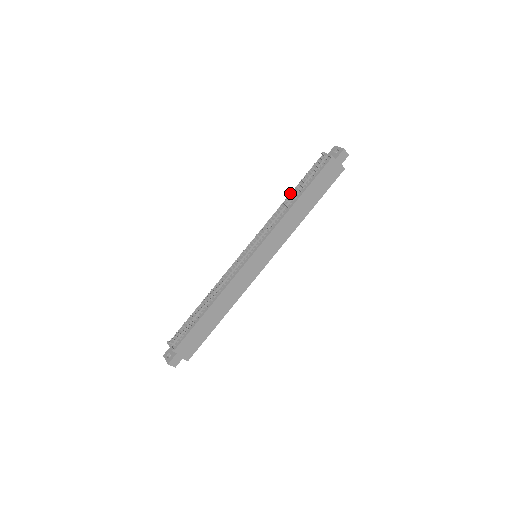
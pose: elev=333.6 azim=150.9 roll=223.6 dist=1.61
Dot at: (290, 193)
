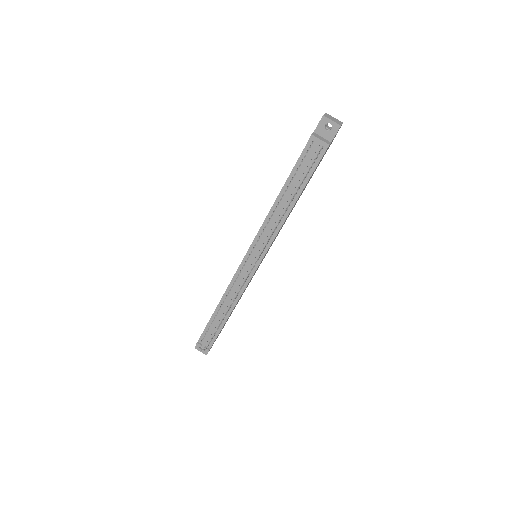
Dot at: occluded
